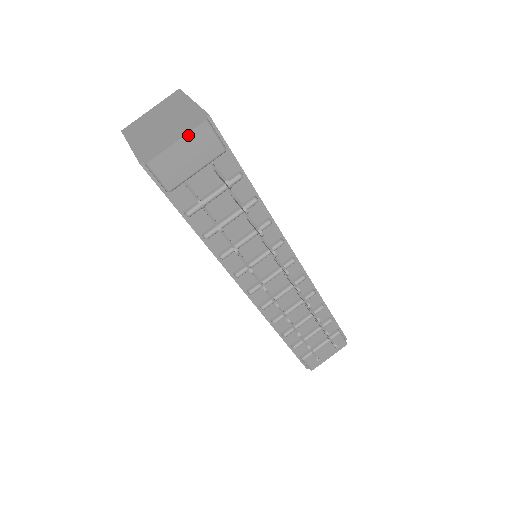
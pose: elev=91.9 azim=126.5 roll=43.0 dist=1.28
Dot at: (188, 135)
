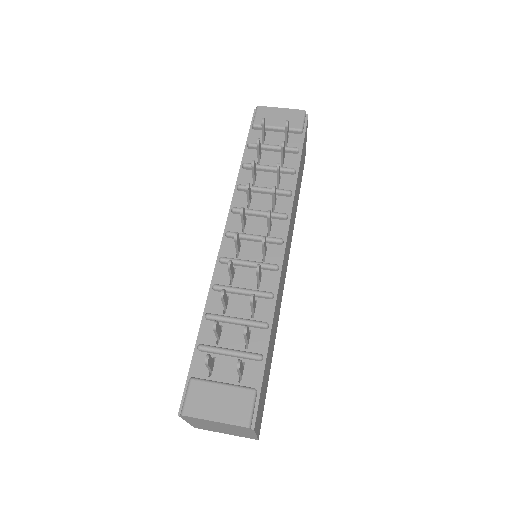
Dot at: (290, 110)
